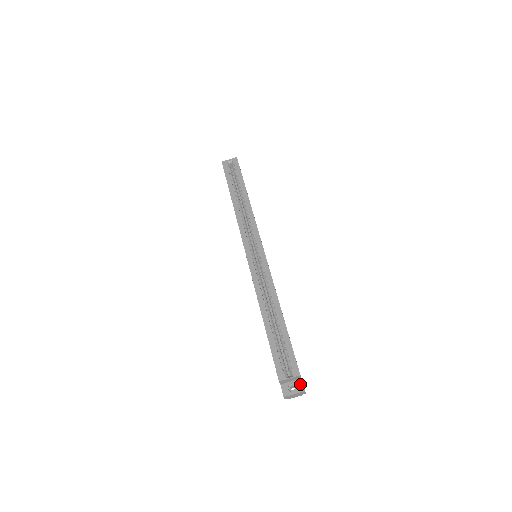
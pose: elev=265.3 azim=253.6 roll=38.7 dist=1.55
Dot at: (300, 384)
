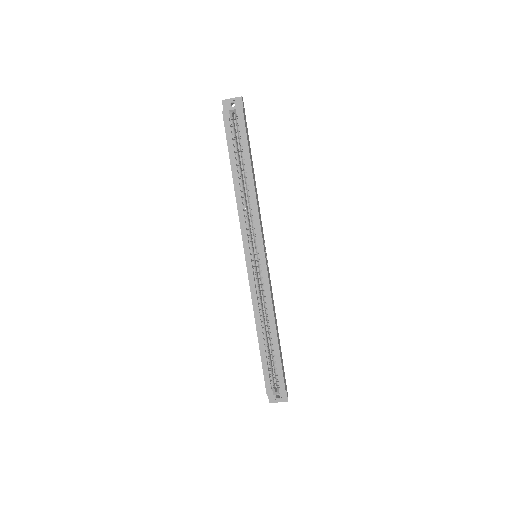
Dot at: (285, 395)
